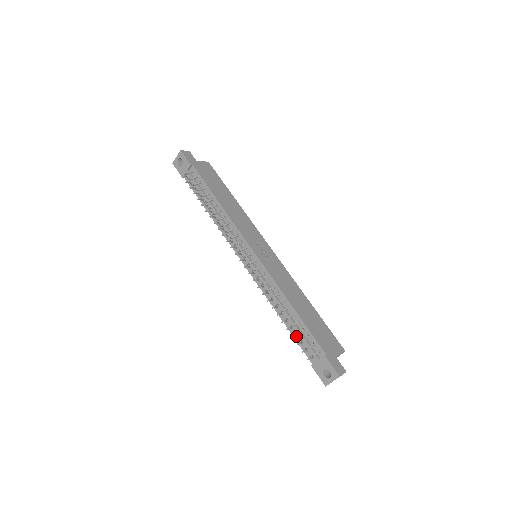
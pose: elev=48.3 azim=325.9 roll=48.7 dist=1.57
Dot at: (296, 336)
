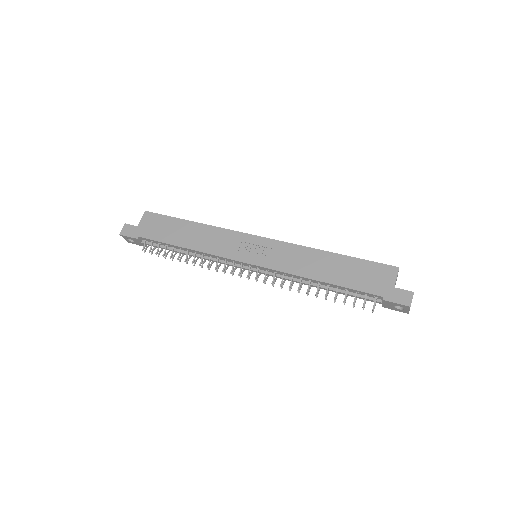
Dot at: occluded
